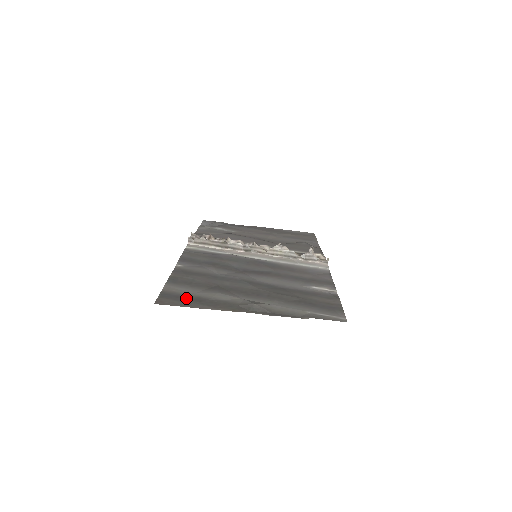
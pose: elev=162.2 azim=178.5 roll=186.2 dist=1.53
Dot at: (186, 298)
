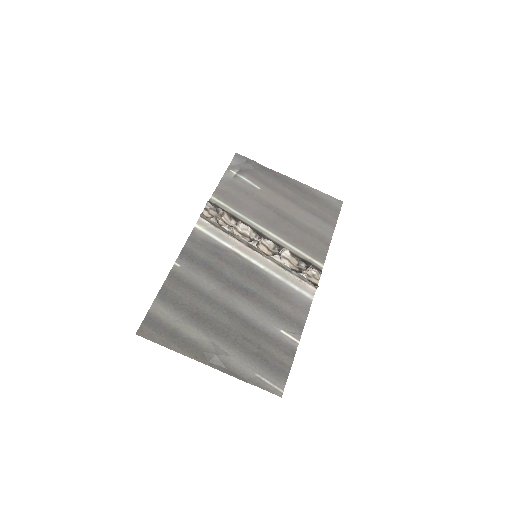
Dot at: (164, 329)
